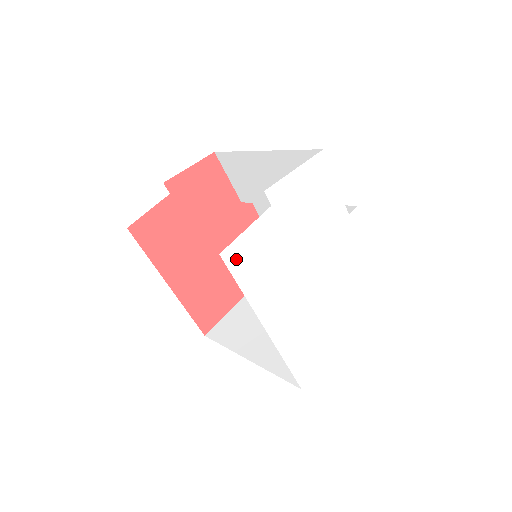
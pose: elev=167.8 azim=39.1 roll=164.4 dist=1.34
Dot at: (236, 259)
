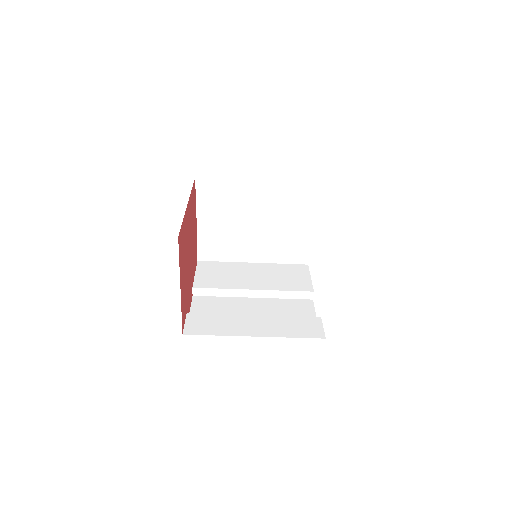
Dot at: occluded
